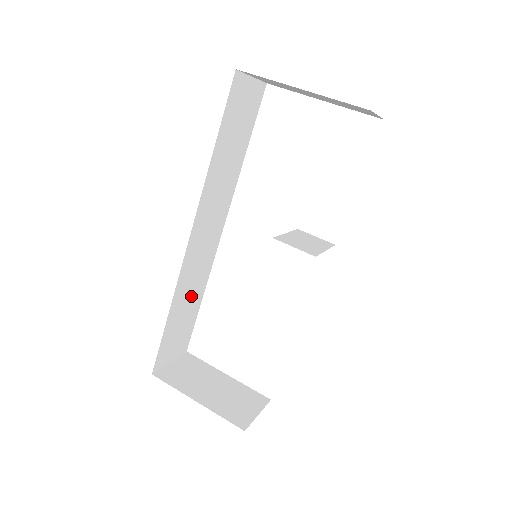
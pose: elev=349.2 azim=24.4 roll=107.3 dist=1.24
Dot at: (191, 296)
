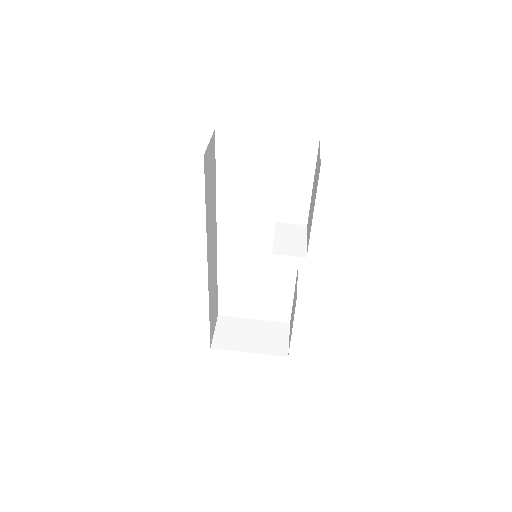
Dot at: (214, 290)
